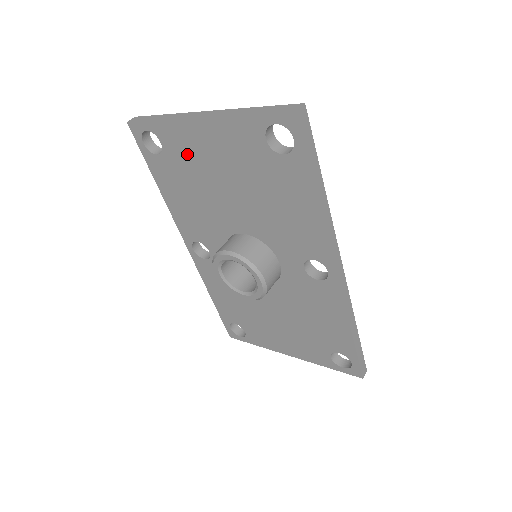
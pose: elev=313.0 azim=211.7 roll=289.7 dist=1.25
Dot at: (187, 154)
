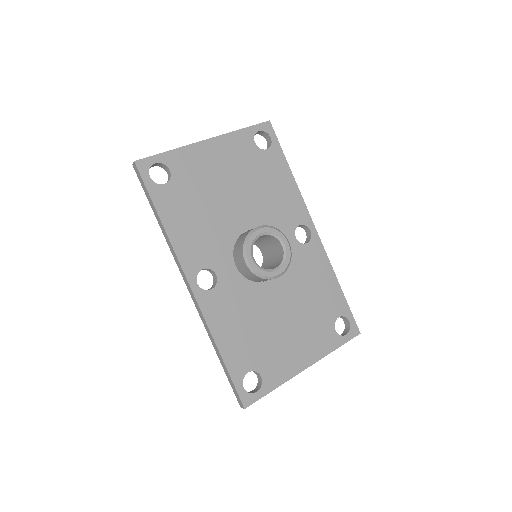
Dot at: (196, 173)
